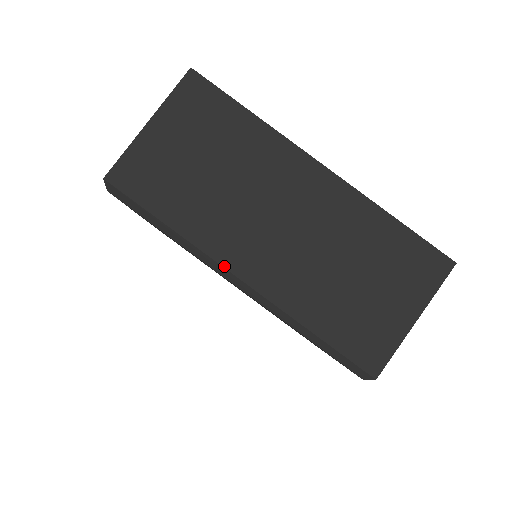
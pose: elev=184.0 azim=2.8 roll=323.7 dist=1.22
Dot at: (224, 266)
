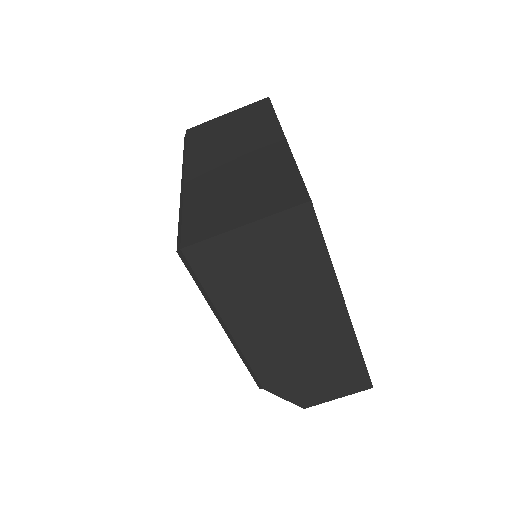
Dot at: (185, 169)
